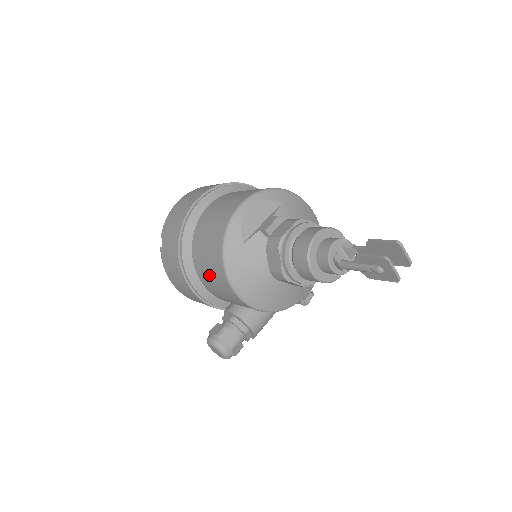
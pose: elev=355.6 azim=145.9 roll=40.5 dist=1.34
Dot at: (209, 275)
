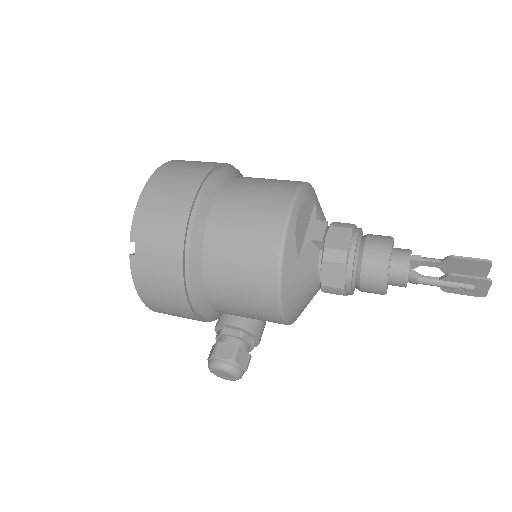
Dot at: (236, 294)
